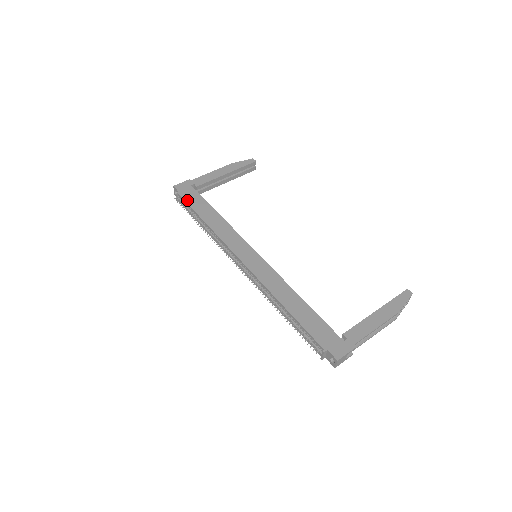
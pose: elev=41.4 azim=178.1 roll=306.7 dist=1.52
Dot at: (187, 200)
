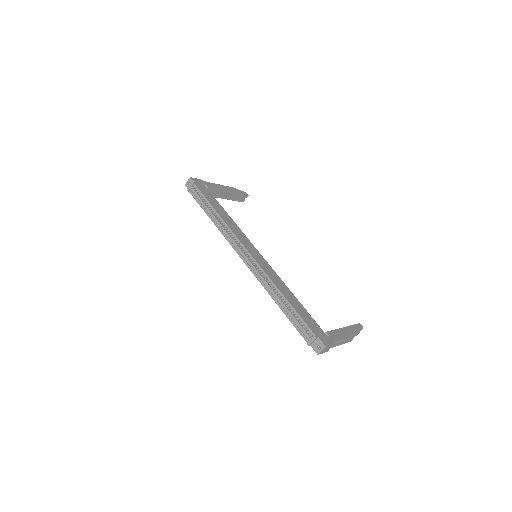
Dot at: (202, 192)
